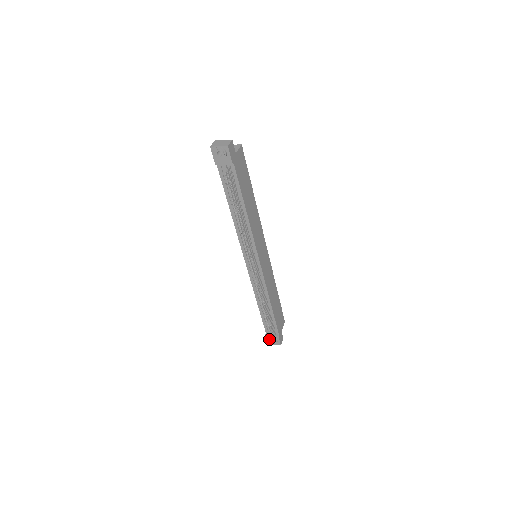
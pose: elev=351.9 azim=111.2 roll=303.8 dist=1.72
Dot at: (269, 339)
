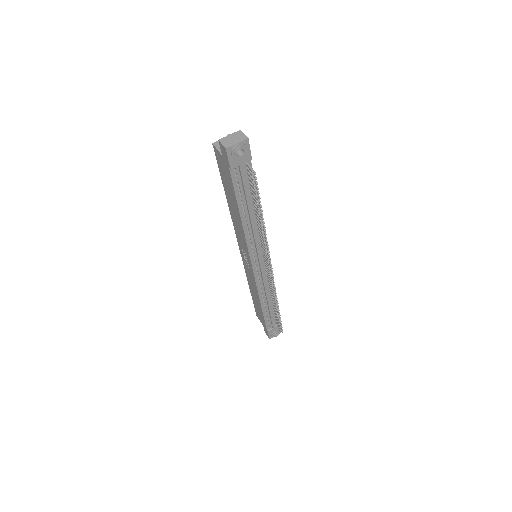
Dot at: (271, 334)
